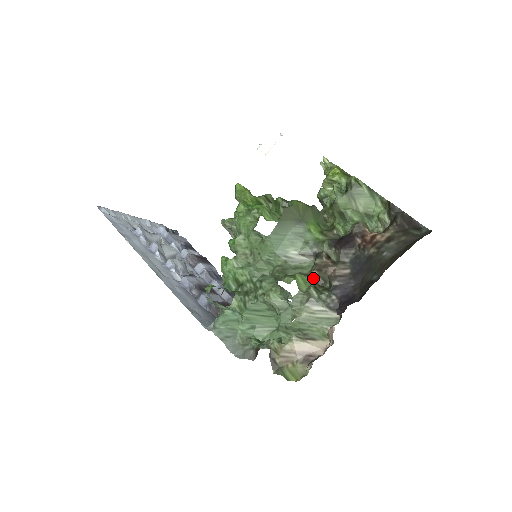
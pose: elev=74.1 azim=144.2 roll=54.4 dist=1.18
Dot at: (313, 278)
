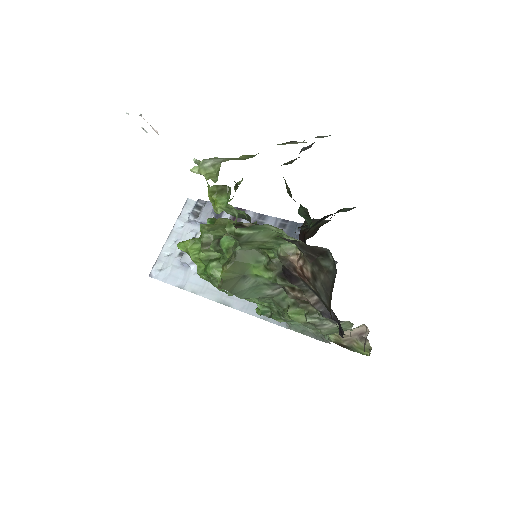
Dot at: (301, 304)
